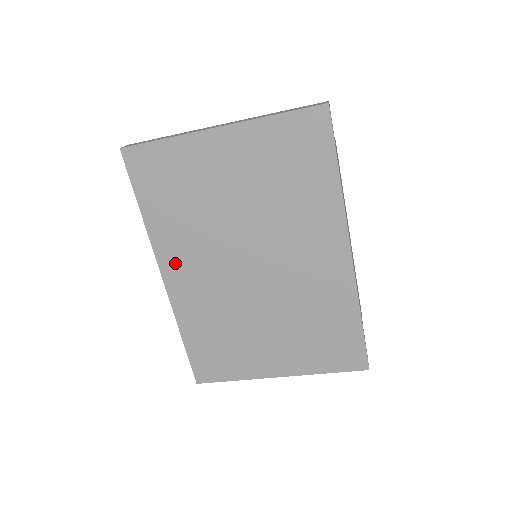
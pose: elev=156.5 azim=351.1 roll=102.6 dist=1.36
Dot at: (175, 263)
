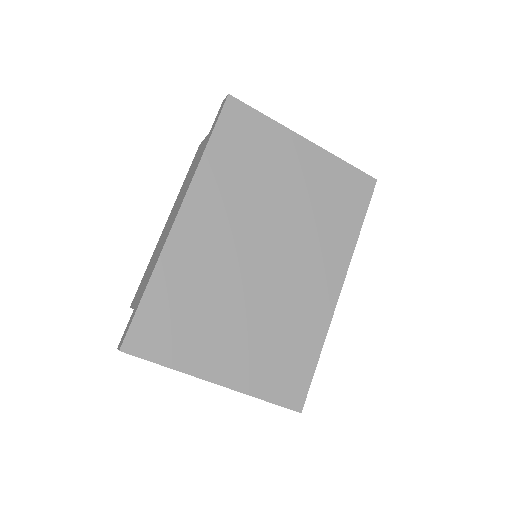
Dot at: (201, 208)
